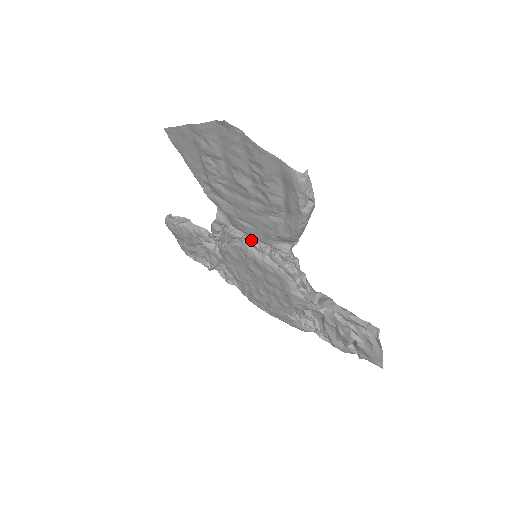
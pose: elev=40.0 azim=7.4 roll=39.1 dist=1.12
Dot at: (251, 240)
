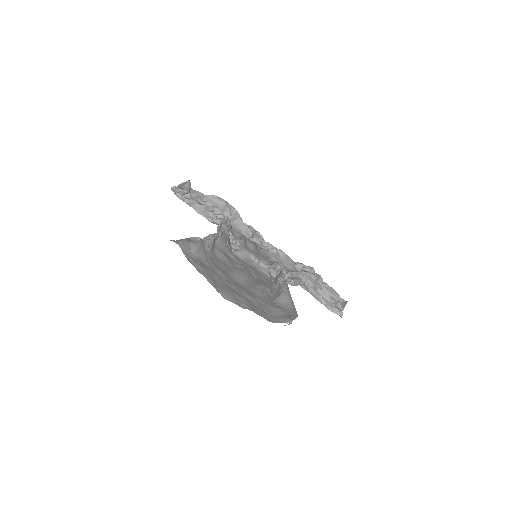
Dot at: (251, 259)
